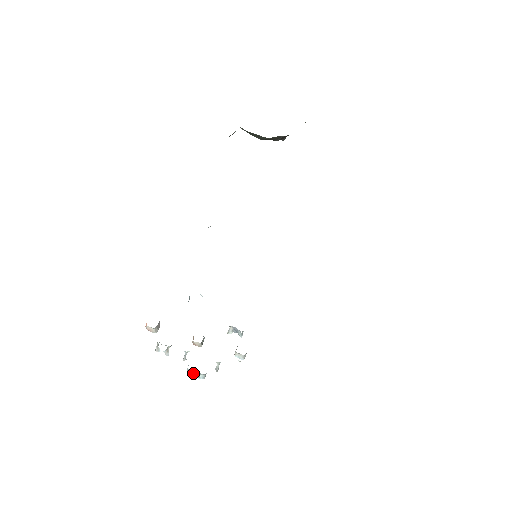
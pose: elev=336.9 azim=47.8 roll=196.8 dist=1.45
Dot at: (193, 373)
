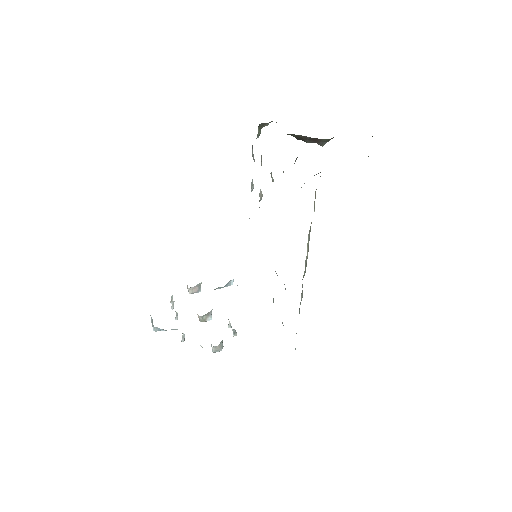
Dot at: occluded
